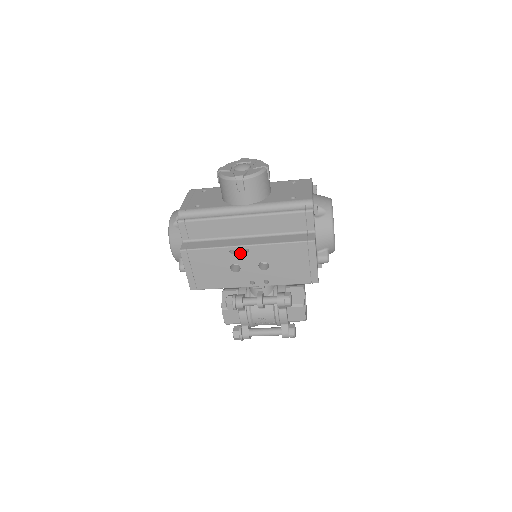
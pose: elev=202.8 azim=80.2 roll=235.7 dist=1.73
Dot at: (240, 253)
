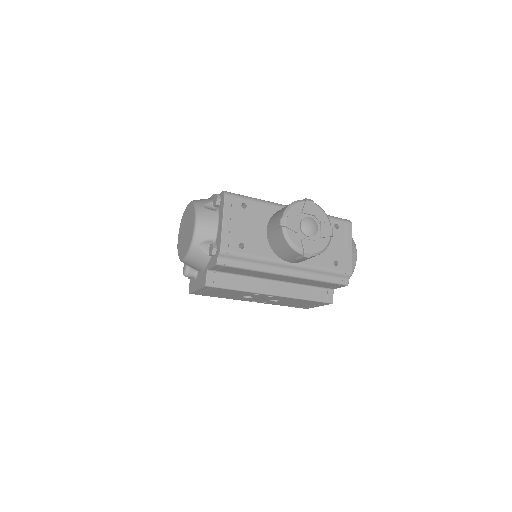
Dot at: (263, 296)
